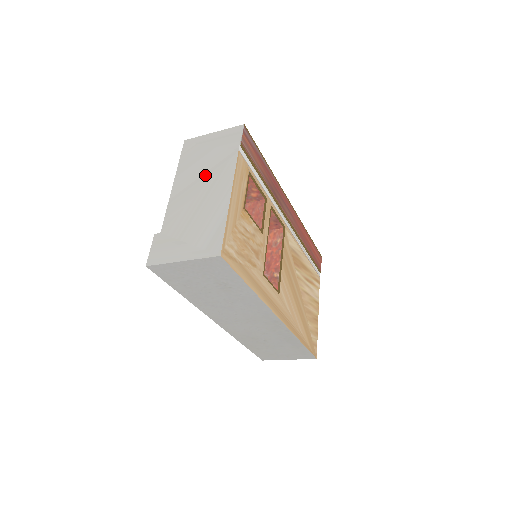
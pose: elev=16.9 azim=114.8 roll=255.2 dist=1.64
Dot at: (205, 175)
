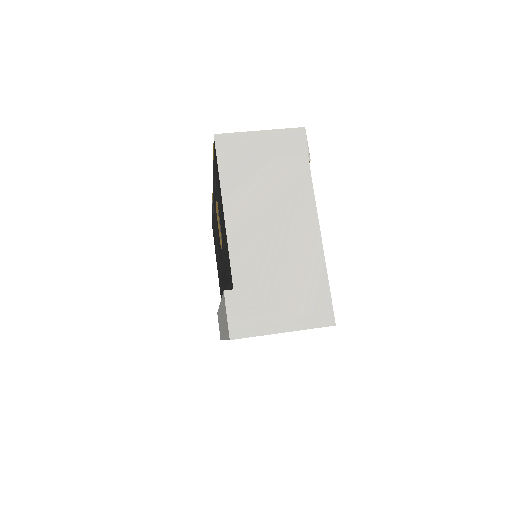
Dot at: (272, 203)
